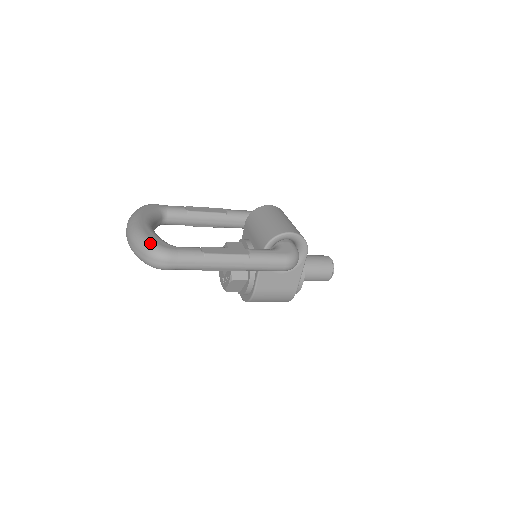
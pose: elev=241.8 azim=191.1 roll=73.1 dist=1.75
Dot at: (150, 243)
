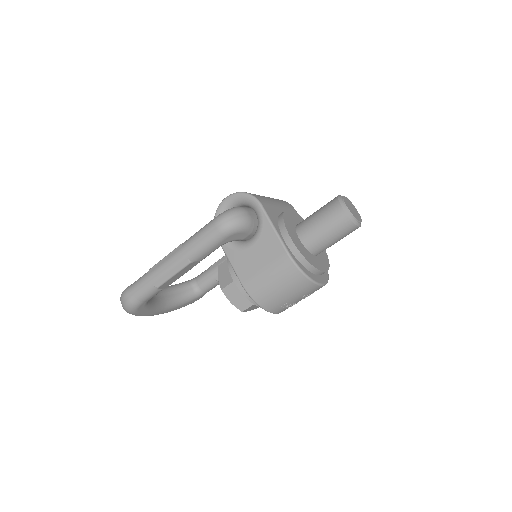
Dot at: occluded
